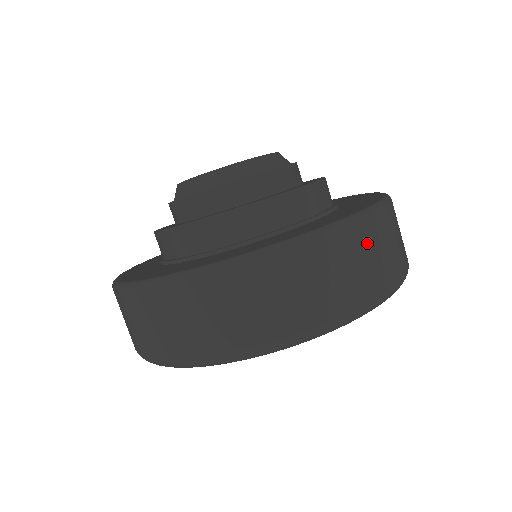
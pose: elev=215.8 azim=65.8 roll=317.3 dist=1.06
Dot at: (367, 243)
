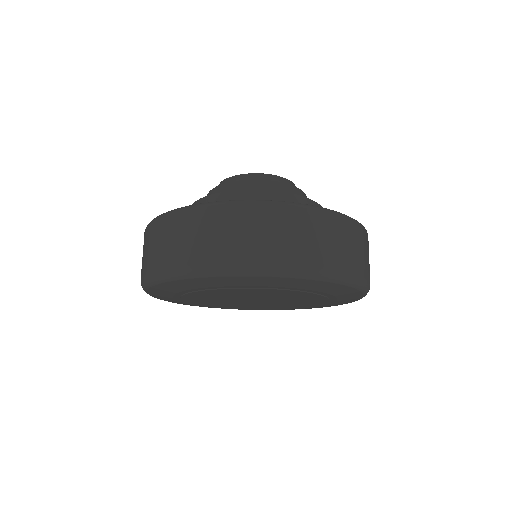
Dot at: (349, 235)
